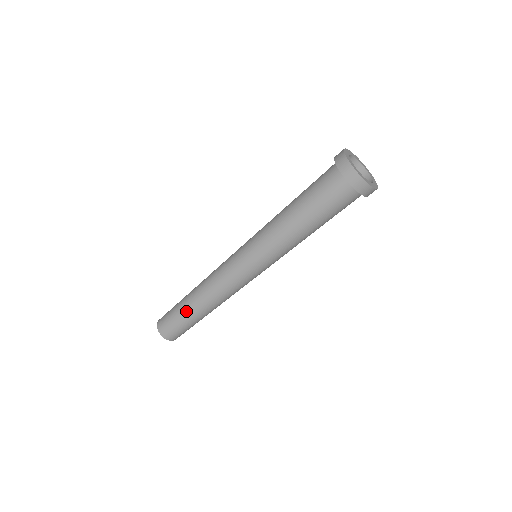
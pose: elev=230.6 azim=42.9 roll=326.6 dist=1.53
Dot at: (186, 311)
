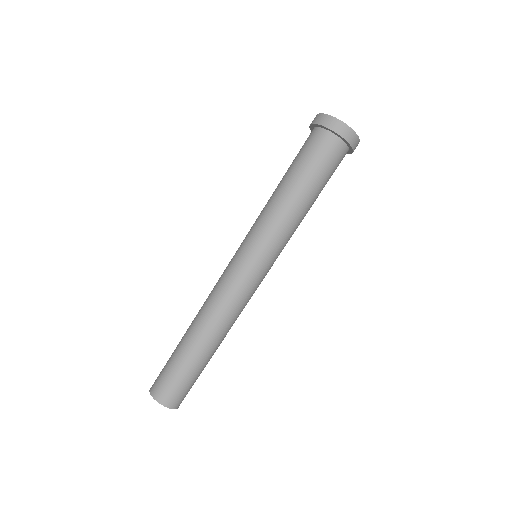
Dot at: (180, 343)
